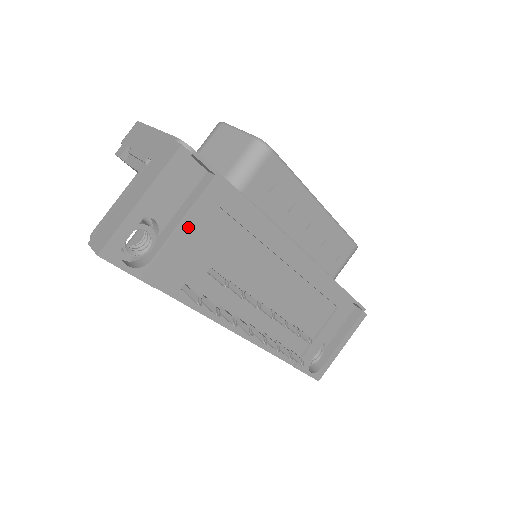
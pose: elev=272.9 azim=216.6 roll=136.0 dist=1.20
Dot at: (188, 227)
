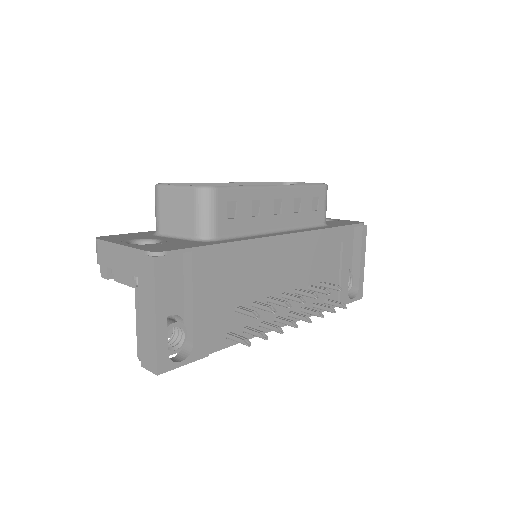
Dot at: (200, 301)
